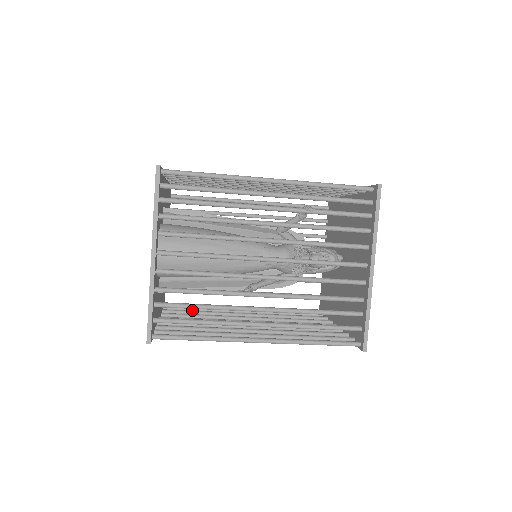
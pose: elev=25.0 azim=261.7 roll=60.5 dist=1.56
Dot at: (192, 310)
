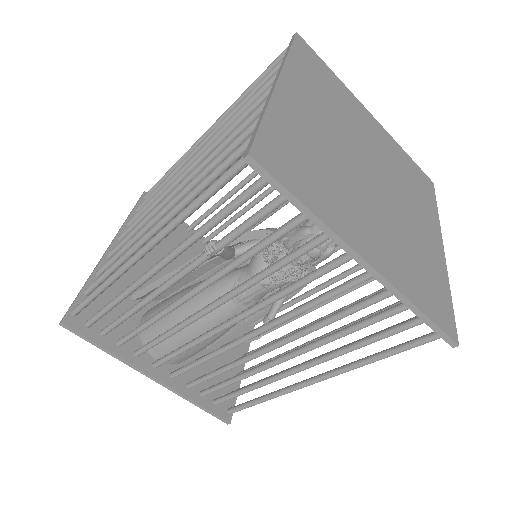
Dot at: occluded
